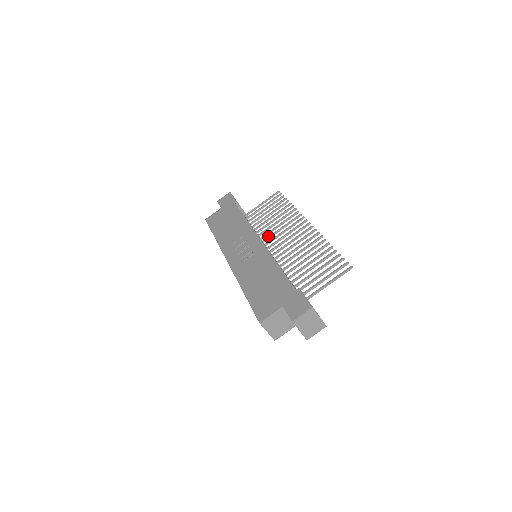
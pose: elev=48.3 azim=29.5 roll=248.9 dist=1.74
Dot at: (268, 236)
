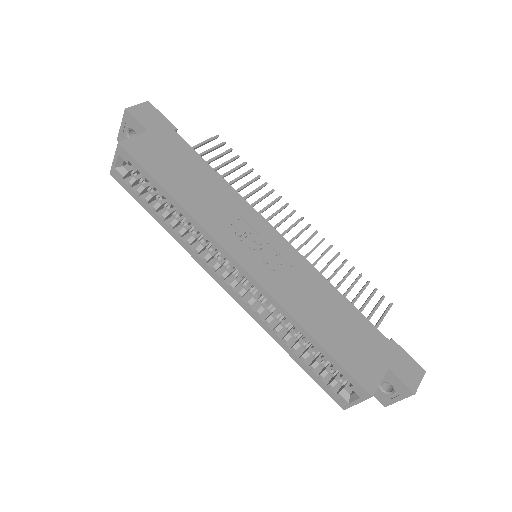
Dot at: occluded
